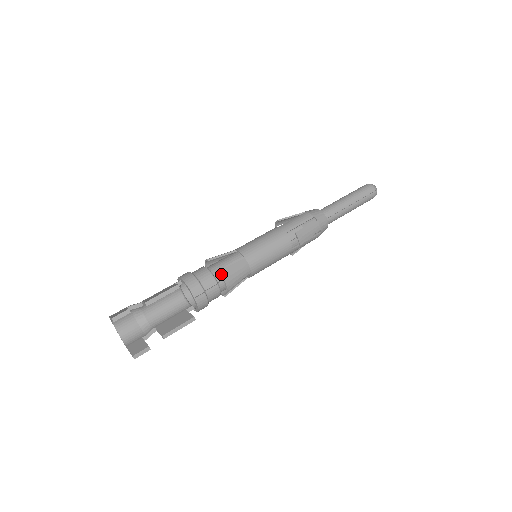
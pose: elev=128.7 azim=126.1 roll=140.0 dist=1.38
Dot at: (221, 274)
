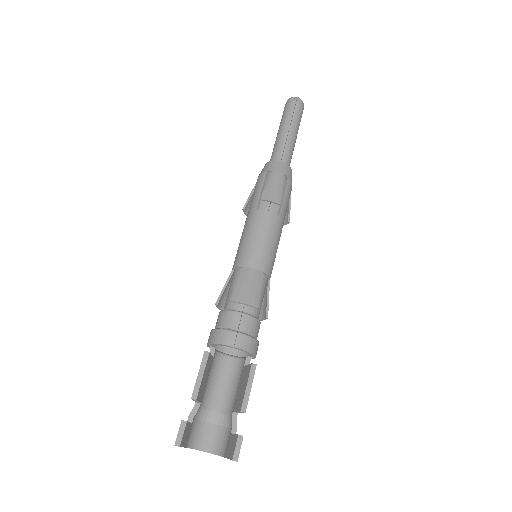
Dot at: (235, 301)
